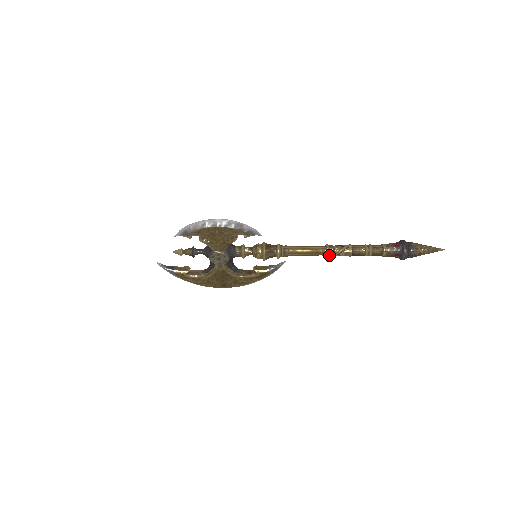
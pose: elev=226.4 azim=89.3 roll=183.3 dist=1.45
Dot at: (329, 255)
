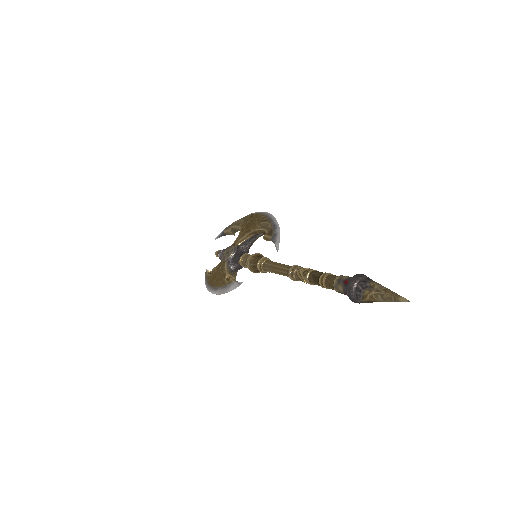
Dot at: occluded
